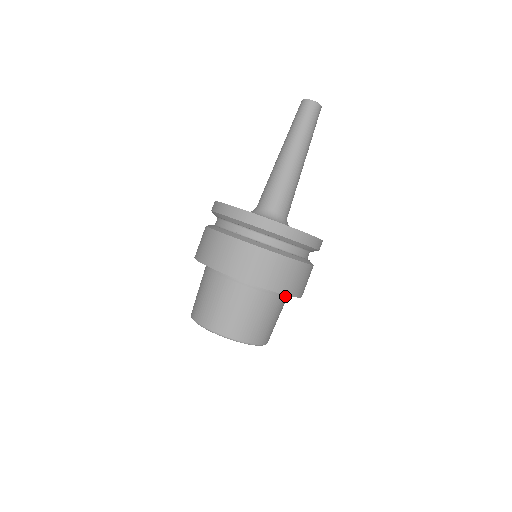
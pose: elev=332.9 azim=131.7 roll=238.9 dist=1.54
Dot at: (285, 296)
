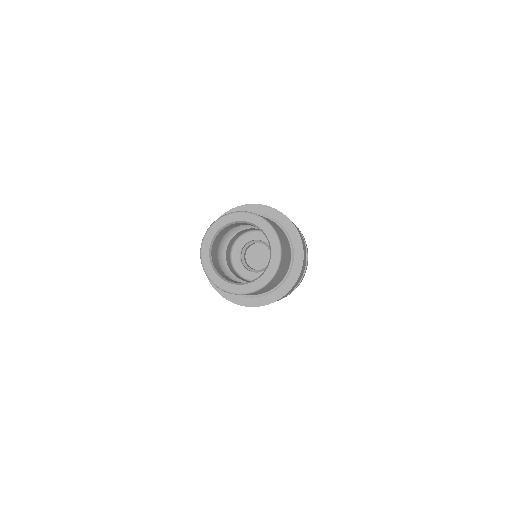
Dot at: (290, 260)
